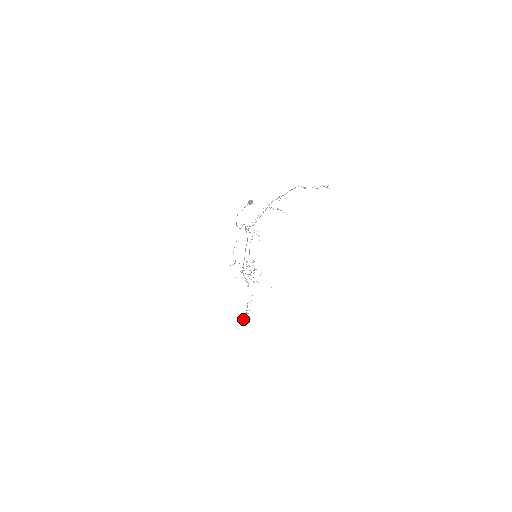
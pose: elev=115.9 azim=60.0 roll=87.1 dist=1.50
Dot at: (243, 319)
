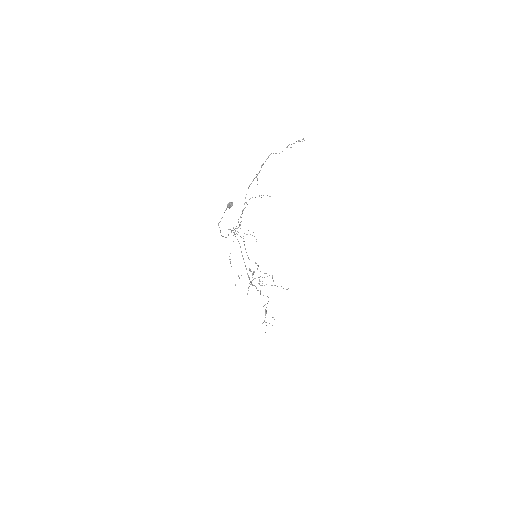
Dot at: (266, 322)
